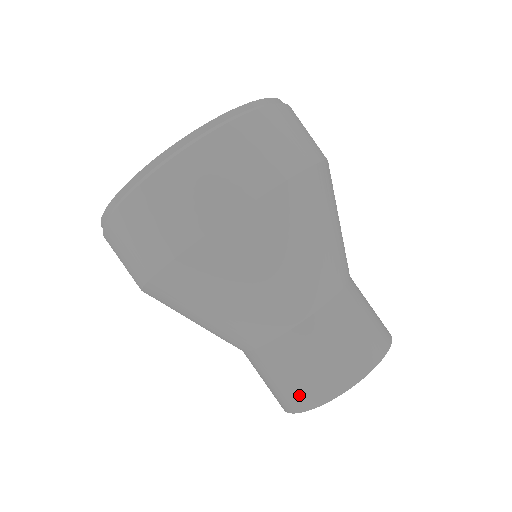
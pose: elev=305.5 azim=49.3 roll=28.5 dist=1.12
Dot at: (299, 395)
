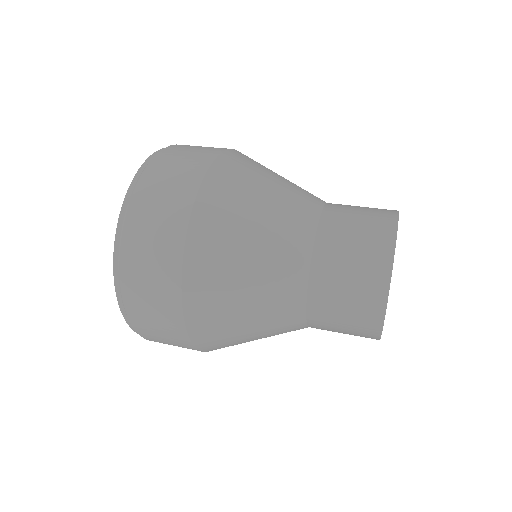
Dot at: (375, 250)
